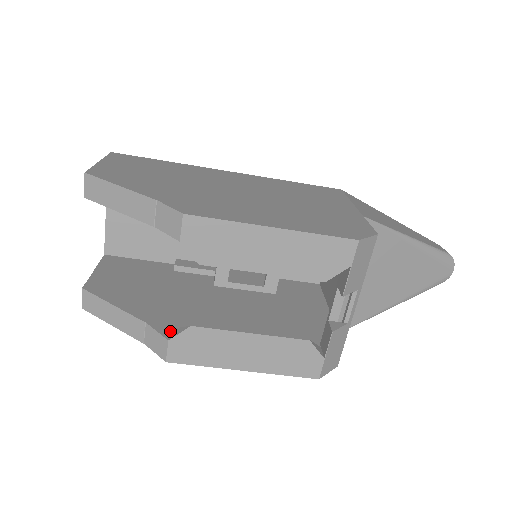
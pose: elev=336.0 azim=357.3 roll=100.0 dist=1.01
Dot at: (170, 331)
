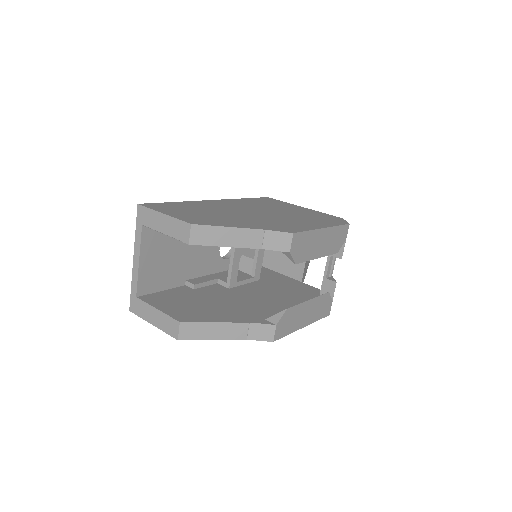
Dot at: (267, 320)
